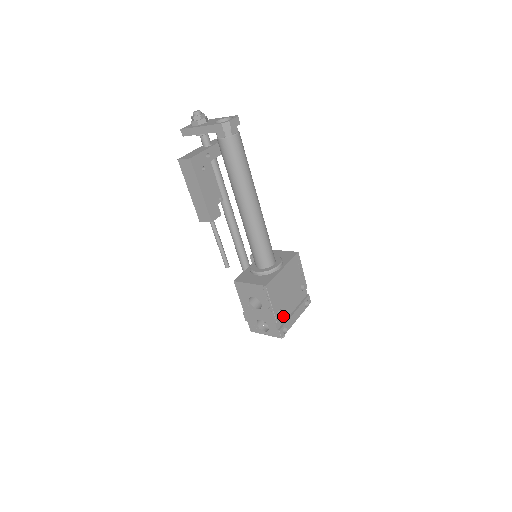
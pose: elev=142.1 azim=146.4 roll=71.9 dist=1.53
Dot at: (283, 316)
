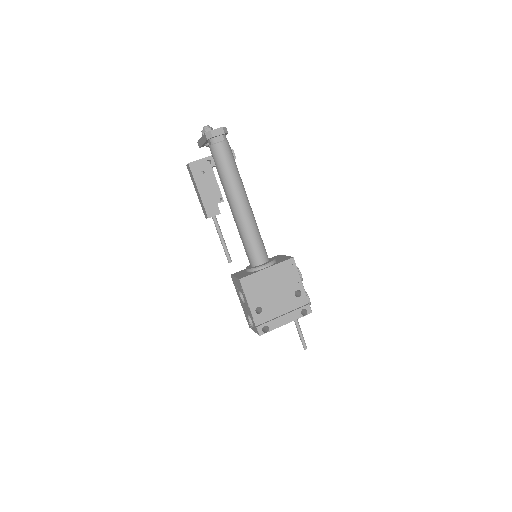
Dot at: (266, 315)
